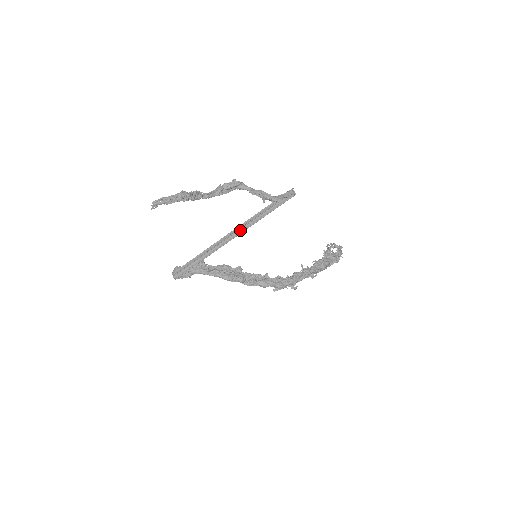
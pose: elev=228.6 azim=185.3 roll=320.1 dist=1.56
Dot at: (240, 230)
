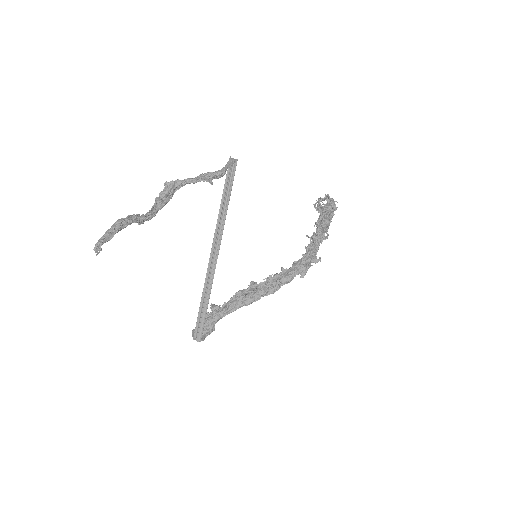
Dot at: (218, 239)
